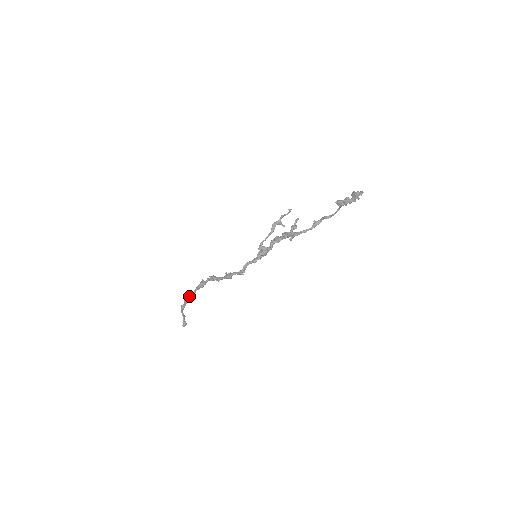
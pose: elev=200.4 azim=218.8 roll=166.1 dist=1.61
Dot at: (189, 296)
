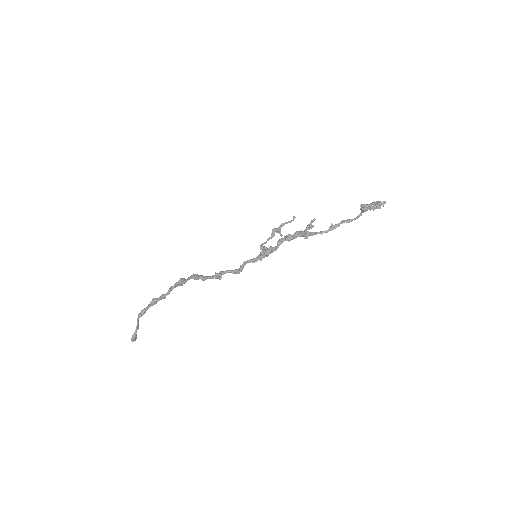
Dot at: (162, 294)
